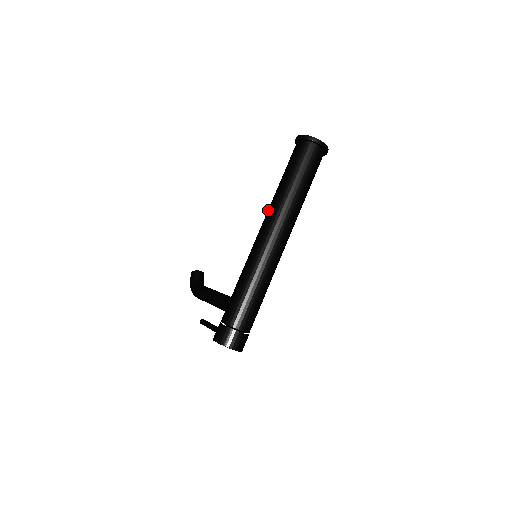
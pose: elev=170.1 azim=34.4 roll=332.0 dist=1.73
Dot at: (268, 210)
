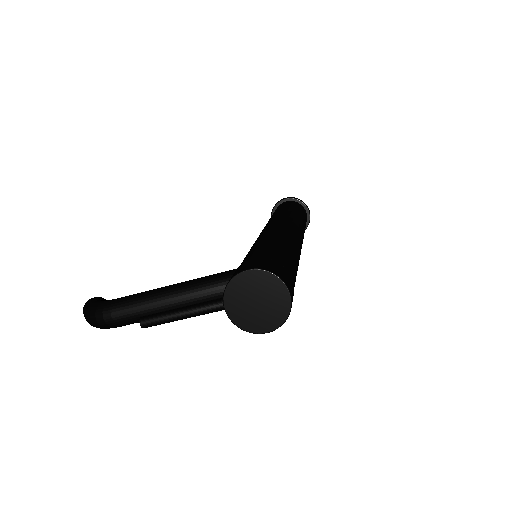
Dot at: (271, 219)
